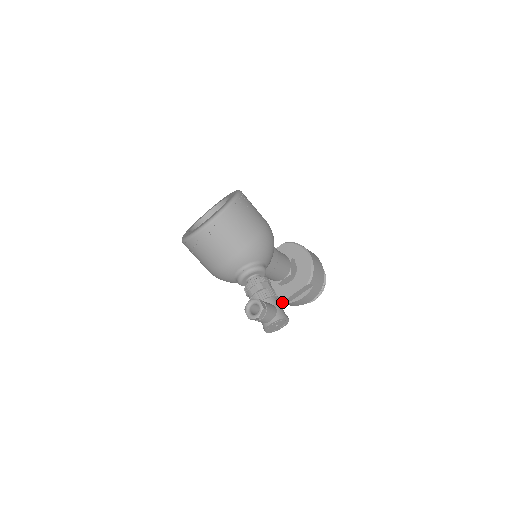
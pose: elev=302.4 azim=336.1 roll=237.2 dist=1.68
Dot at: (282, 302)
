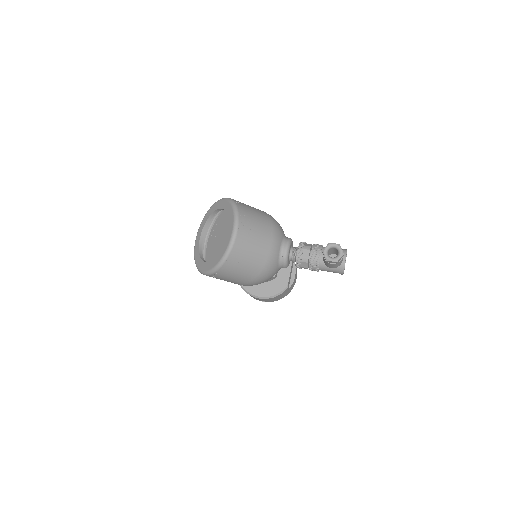
Dot at: (283, 294)
